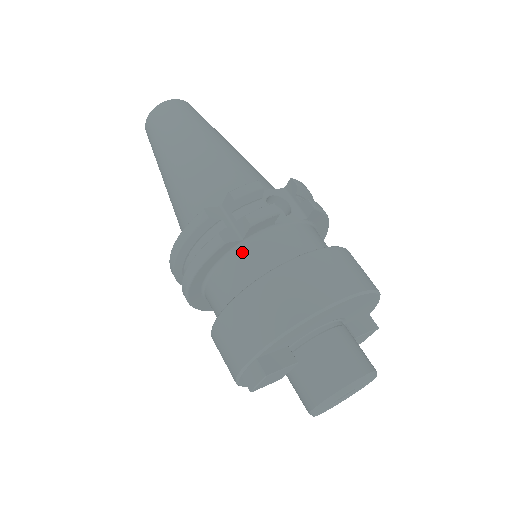
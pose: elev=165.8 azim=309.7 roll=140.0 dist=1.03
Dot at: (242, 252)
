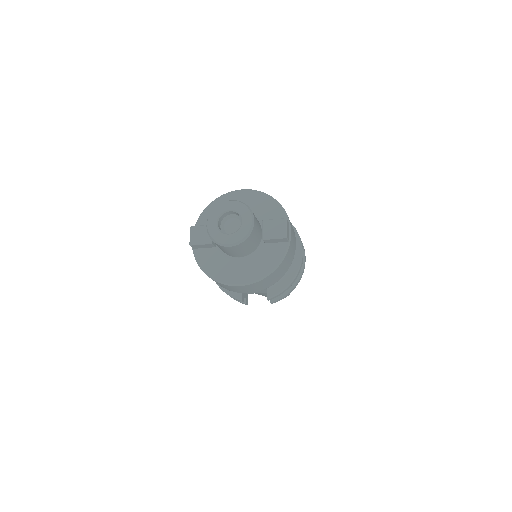
Dot at: occluded
